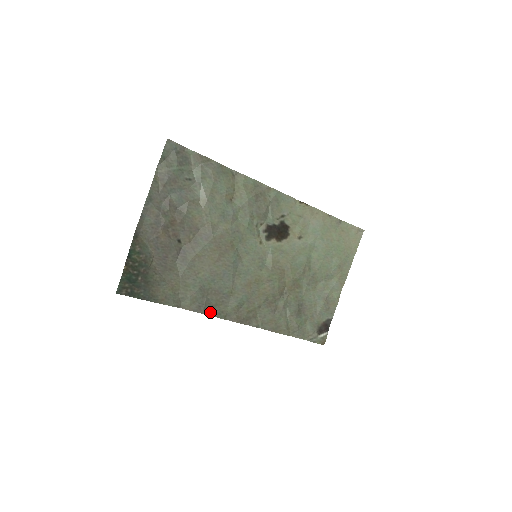
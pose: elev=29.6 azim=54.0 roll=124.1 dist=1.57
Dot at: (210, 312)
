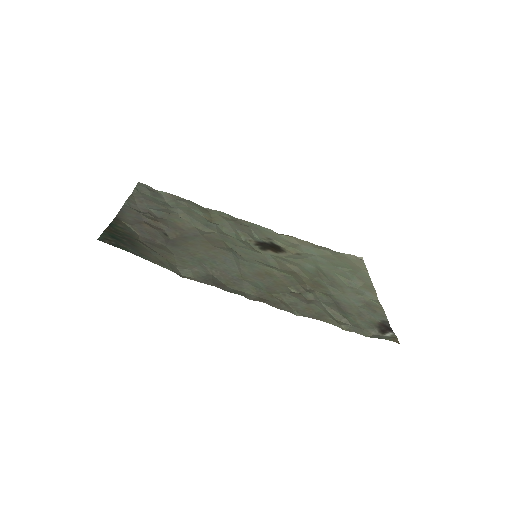
Dot at: (222, 288)
